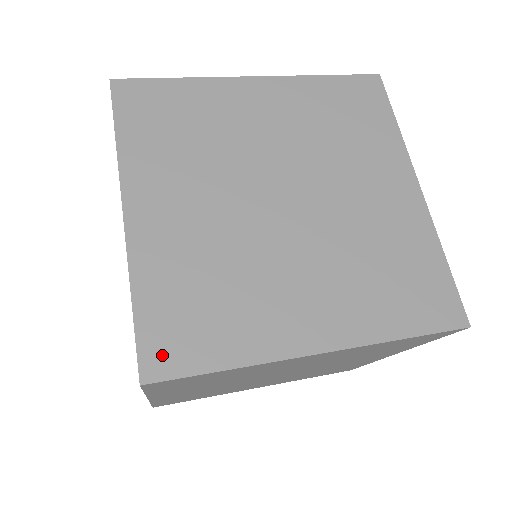
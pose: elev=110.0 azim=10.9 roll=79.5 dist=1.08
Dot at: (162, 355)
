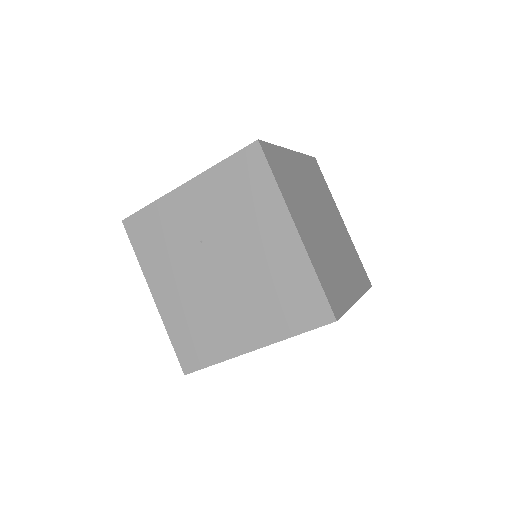
Dot at: (335, 306)
